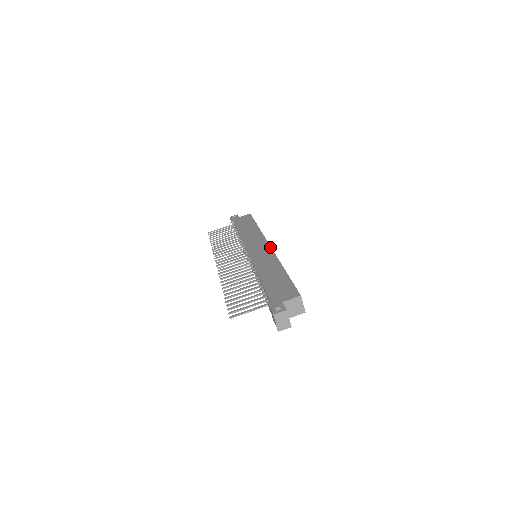
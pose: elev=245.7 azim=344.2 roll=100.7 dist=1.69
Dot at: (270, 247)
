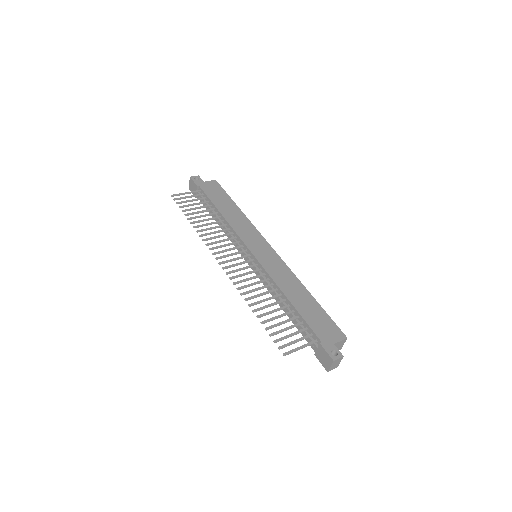
Dot at: (275, 252)
